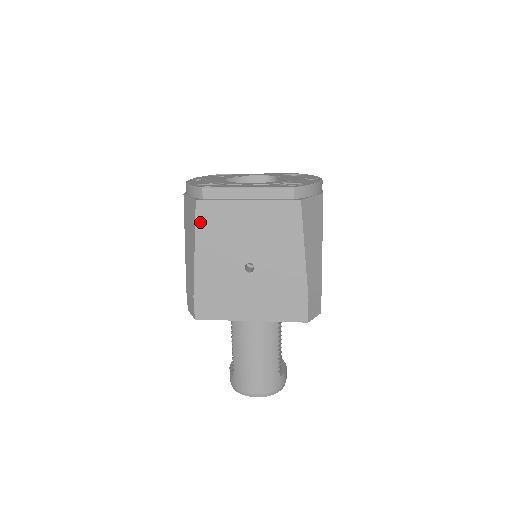
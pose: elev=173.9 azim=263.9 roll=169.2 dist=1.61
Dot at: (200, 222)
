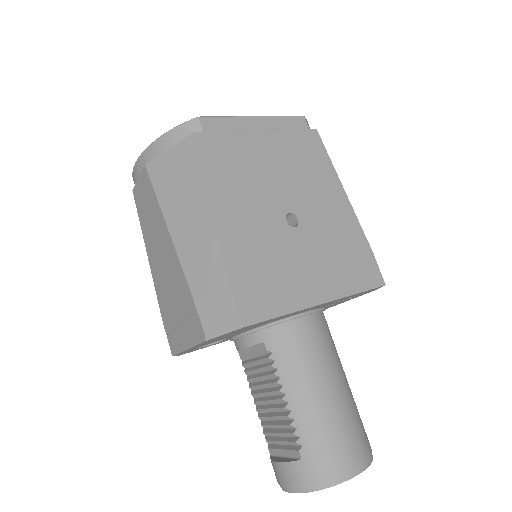
Dot at: (208, 162)
